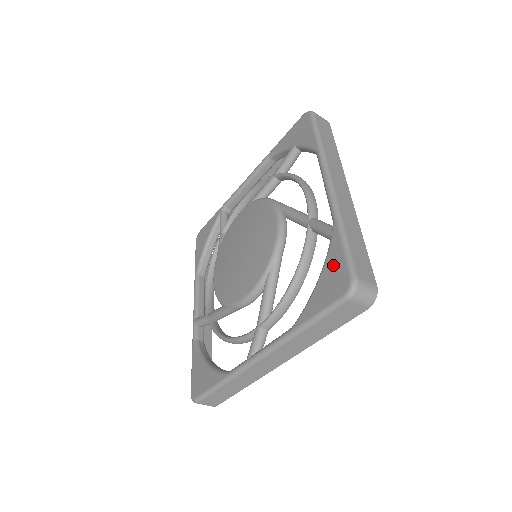
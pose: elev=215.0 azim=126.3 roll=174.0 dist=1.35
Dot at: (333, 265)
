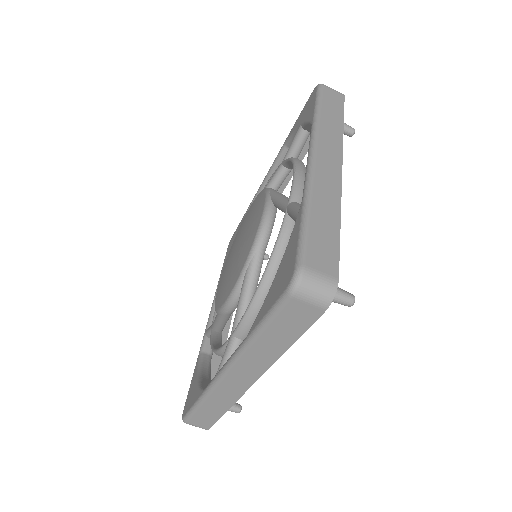
Dot at: (288, 253)
